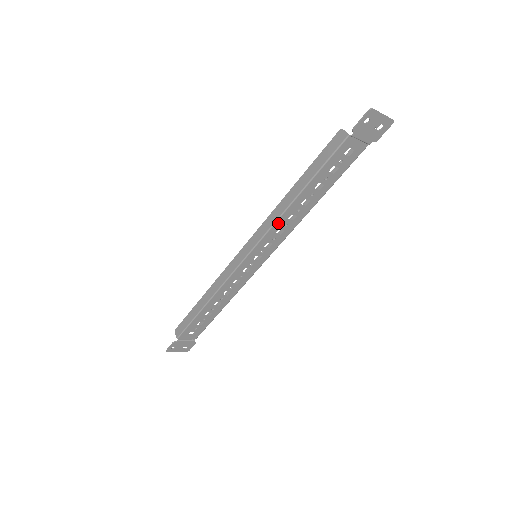
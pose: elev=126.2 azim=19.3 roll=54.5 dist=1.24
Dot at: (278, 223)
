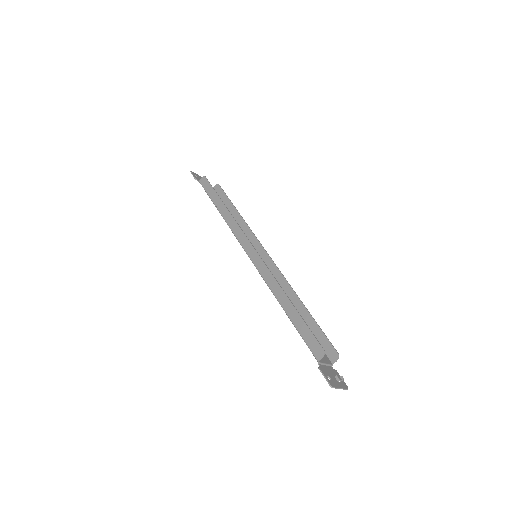
Dot at: (269, 285)
